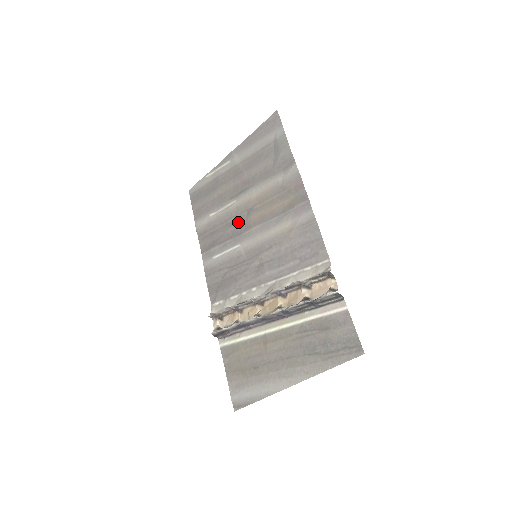
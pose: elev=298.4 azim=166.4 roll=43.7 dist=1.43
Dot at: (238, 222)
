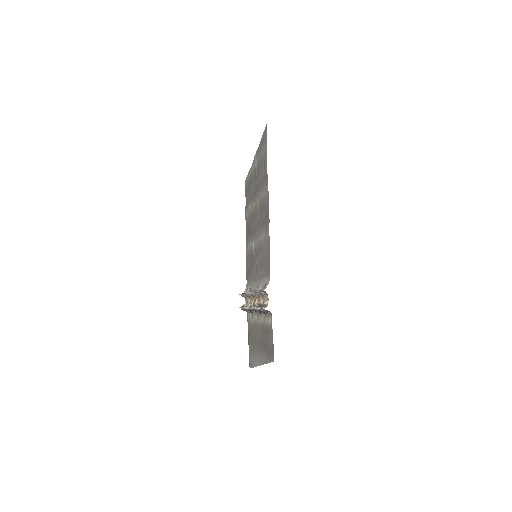
Dot at: (254, 222)
